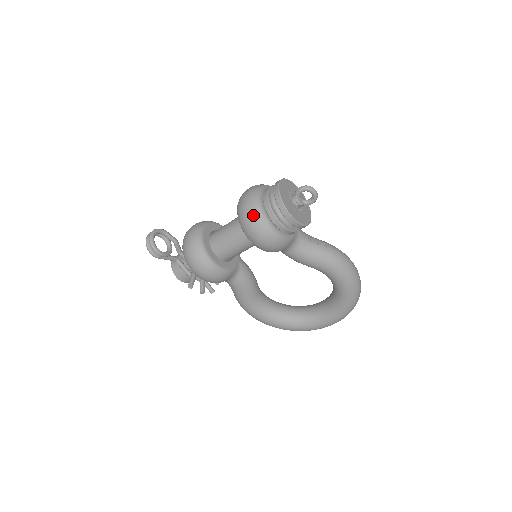
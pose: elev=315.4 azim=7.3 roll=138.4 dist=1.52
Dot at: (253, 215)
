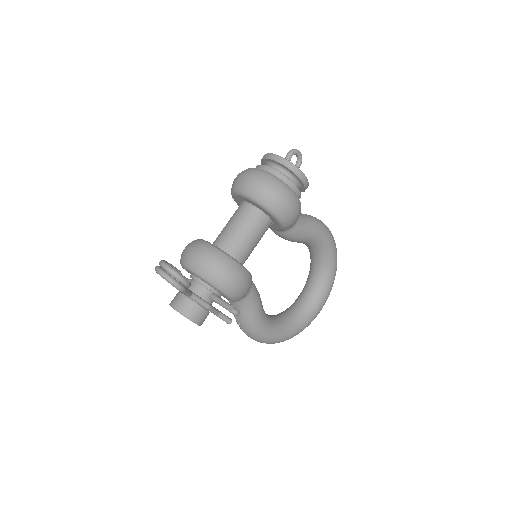
Dot at: (275, 185)
